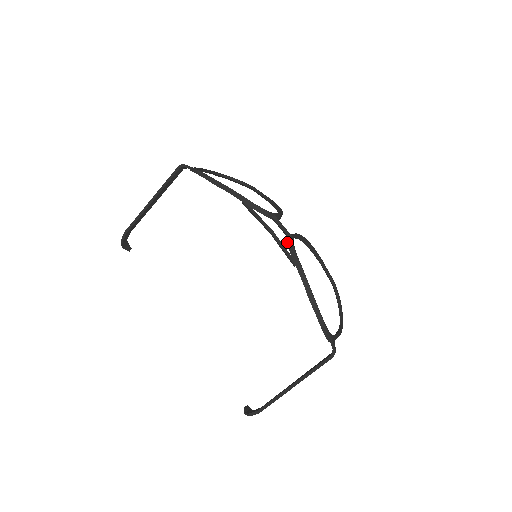
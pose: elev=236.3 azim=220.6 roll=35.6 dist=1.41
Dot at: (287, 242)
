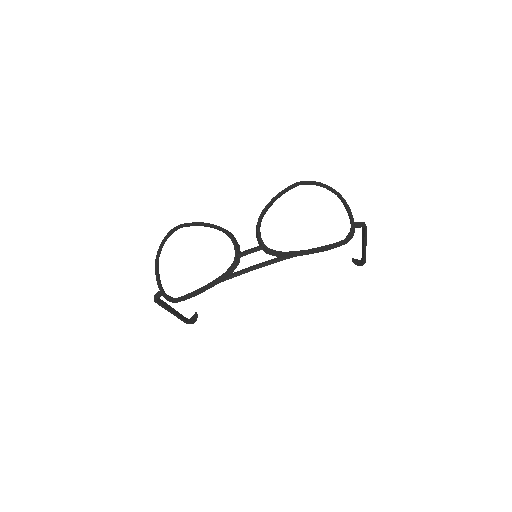
Dot at: occluded
